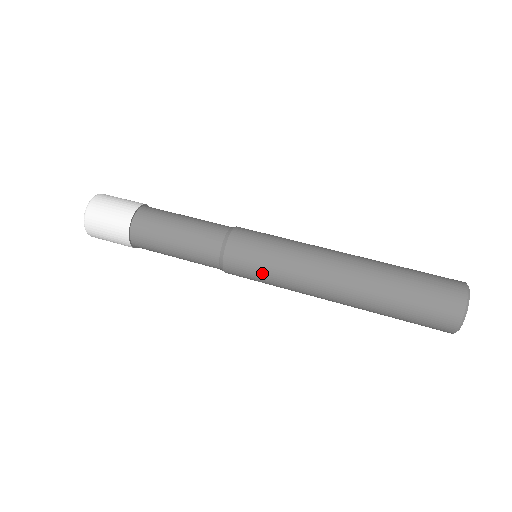
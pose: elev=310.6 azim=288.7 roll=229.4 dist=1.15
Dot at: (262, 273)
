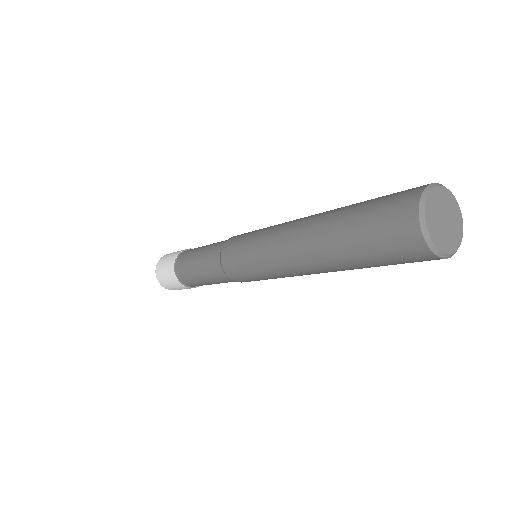
Dot at: (247, 265)
